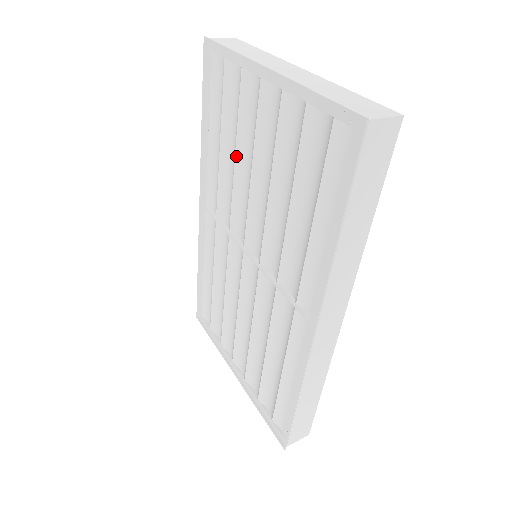
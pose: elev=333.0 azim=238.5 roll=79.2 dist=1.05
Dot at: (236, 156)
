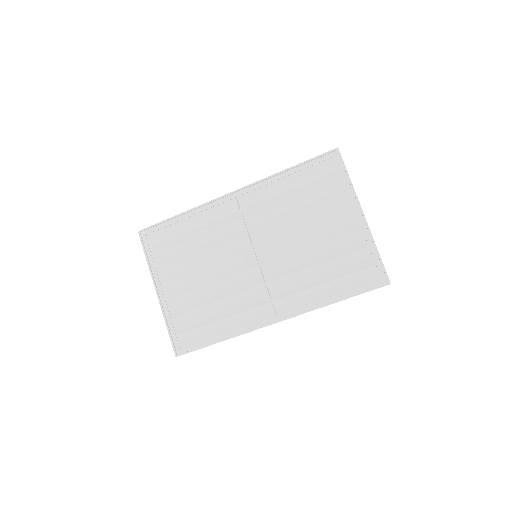
Dot at: (298, 209)
